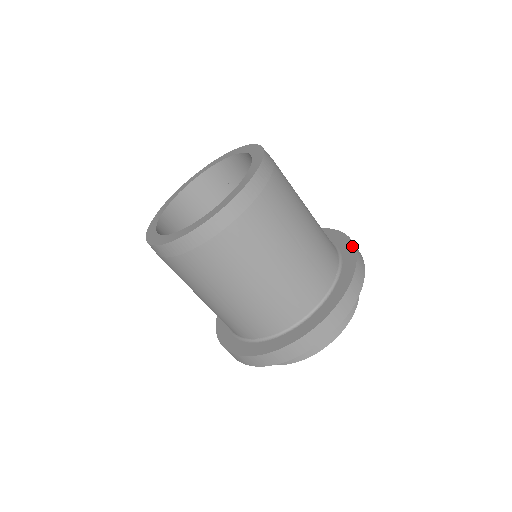
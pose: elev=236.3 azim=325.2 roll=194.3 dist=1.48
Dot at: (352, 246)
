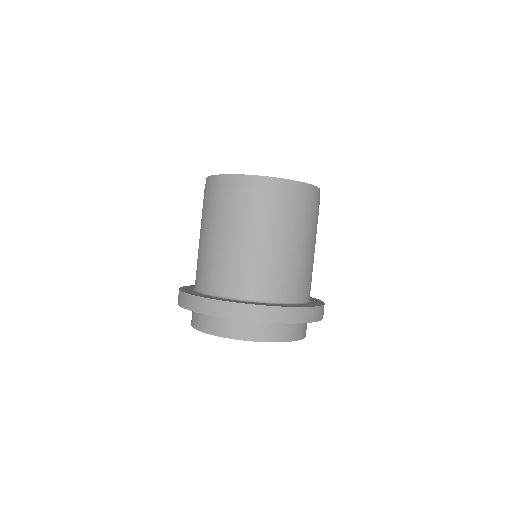
Dot at: (321, 304)
